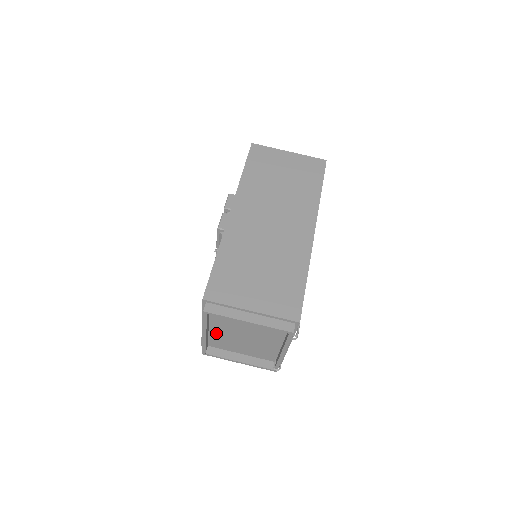
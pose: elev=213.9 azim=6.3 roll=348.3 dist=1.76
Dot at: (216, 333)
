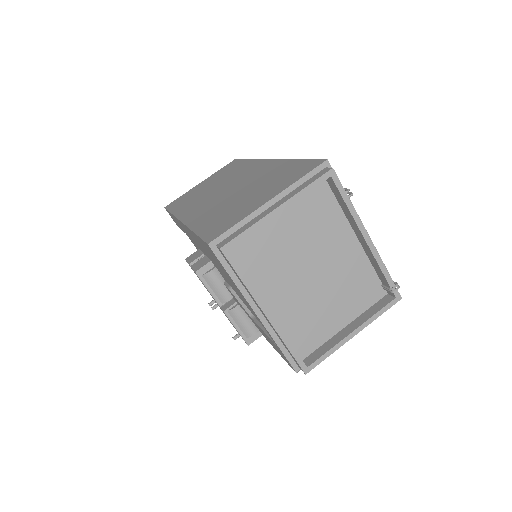
Dot at: (283, 312)
